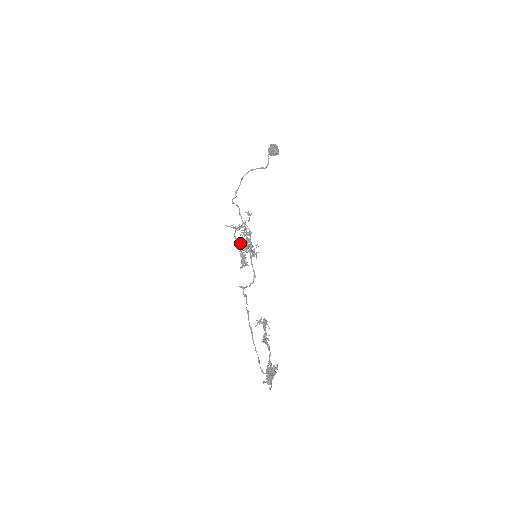
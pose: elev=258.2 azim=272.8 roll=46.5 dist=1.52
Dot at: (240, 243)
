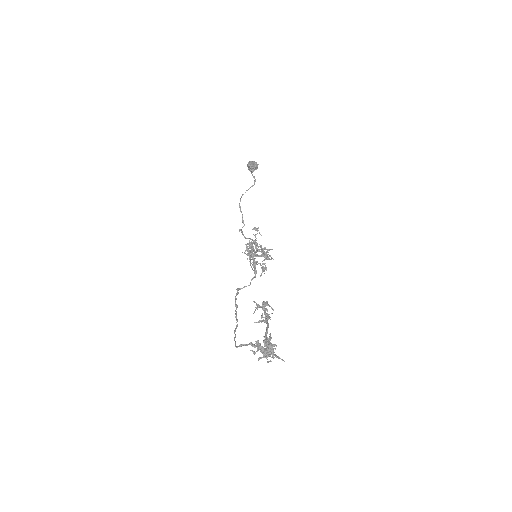
Dot at: occluded
